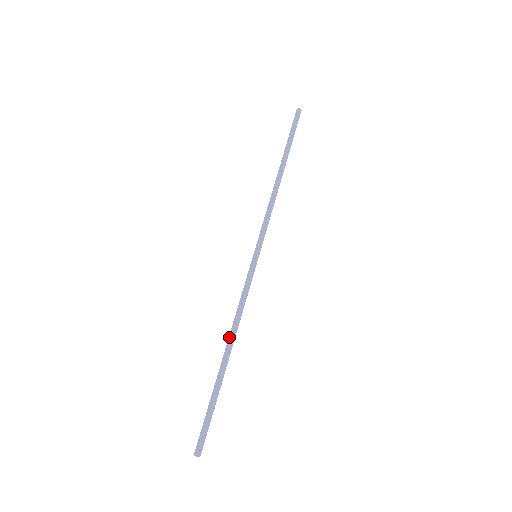
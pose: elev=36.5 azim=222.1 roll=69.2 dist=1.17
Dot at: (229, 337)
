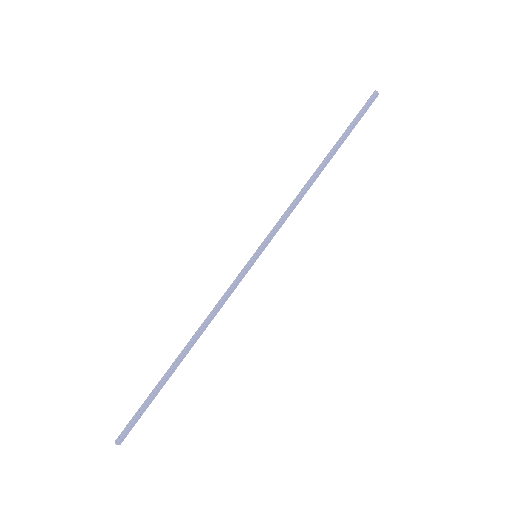
Dot at: (194, 336)
